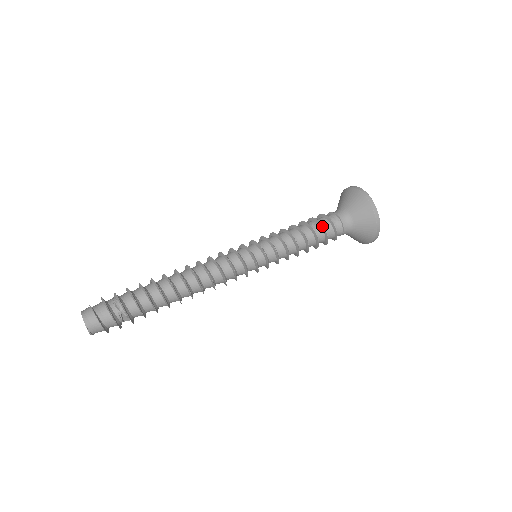
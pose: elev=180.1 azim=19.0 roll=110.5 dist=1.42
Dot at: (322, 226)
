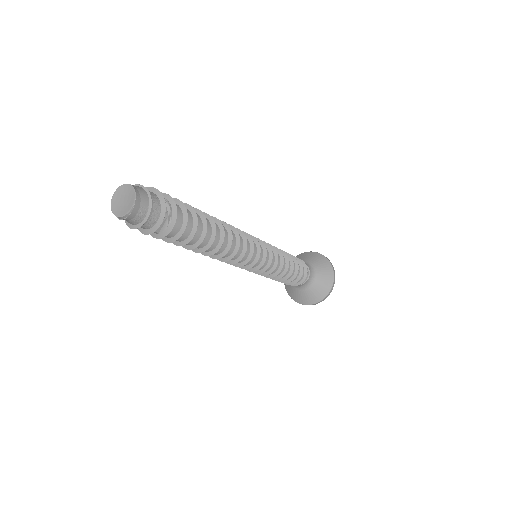
Dot at: (302, 267)
